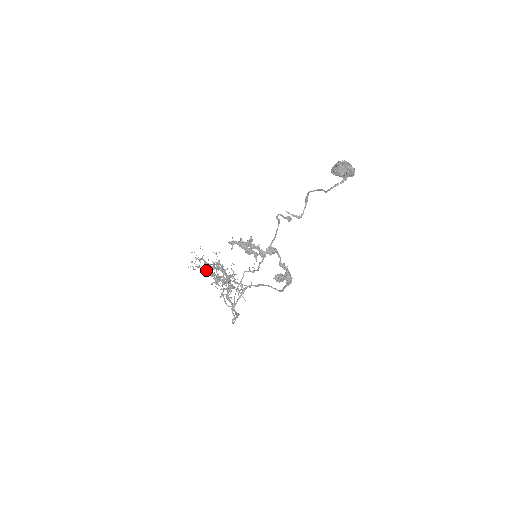
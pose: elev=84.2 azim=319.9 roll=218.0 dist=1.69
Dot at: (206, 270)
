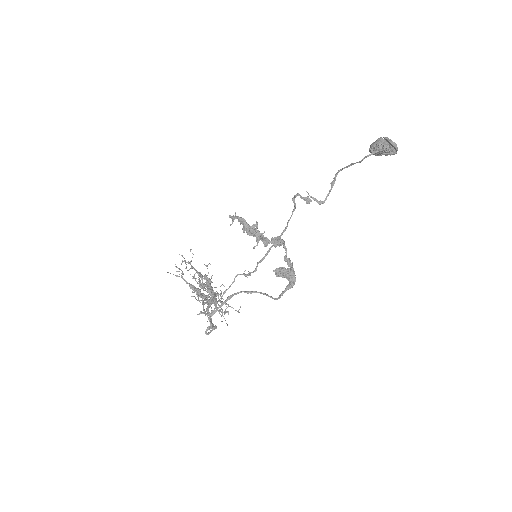
Dot at: occluded
